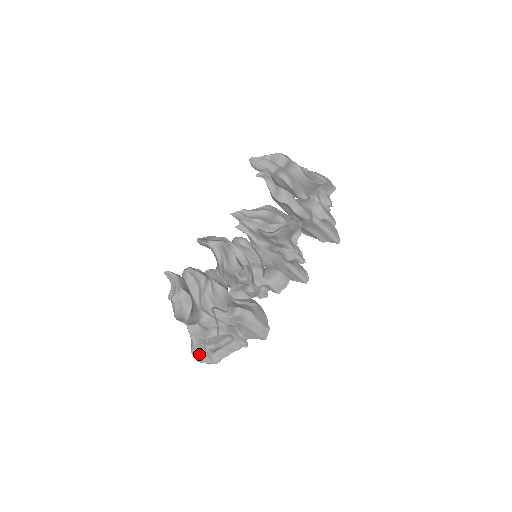
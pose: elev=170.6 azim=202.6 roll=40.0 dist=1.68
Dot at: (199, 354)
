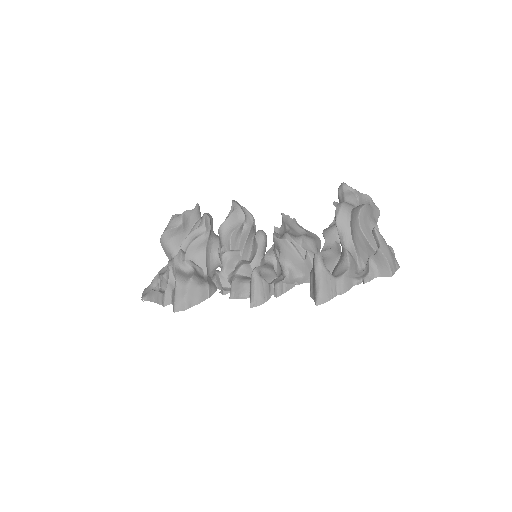
Dot at: (150, 287)
